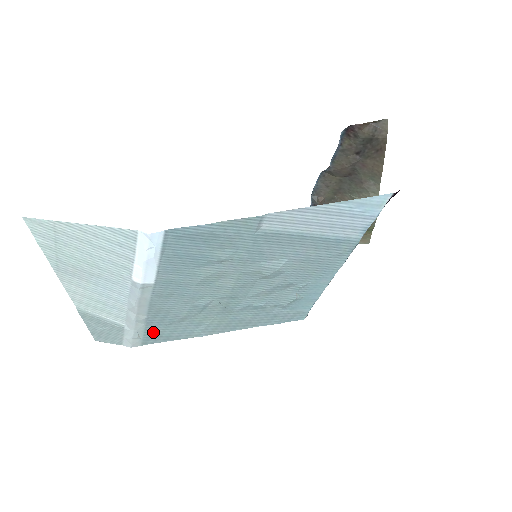
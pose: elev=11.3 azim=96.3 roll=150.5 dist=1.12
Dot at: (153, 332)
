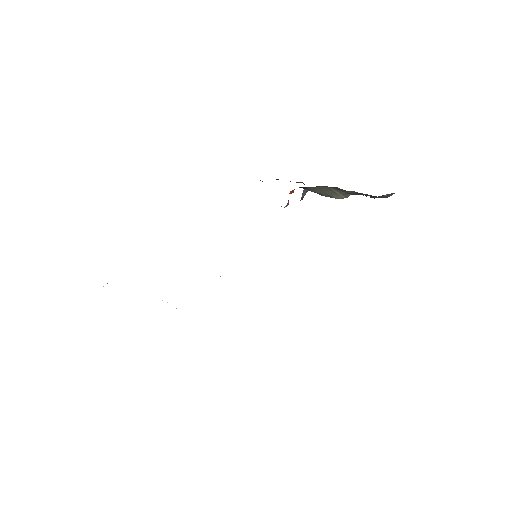
Dot at: occluded
